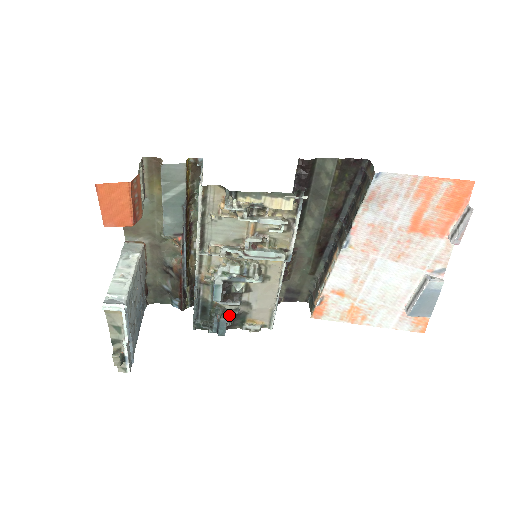
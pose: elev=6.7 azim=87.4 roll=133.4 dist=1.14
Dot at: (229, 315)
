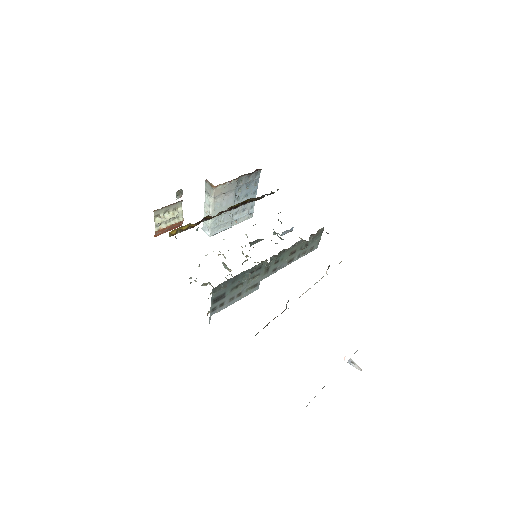
Dot at: (283, 233)
